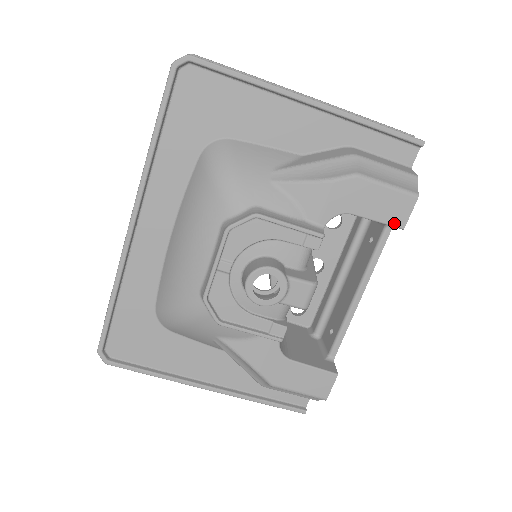
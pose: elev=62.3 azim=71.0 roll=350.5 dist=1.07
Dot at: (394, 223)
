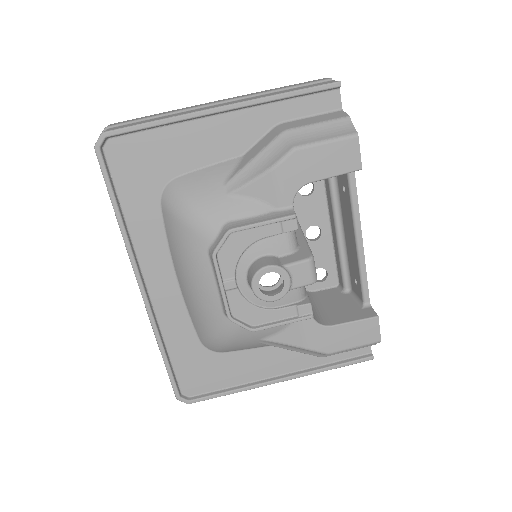
Dot at: (350, 169)
